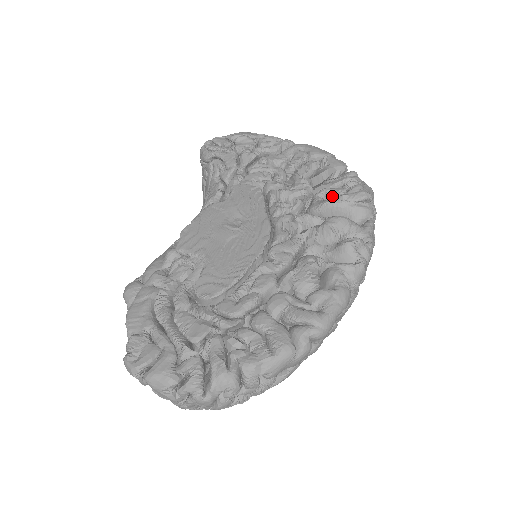
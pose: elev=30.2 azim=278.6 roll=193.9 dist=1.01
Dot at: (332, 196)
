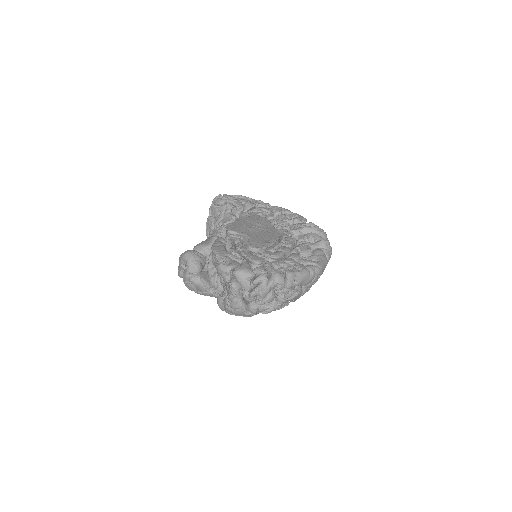
Dot at: occluded
